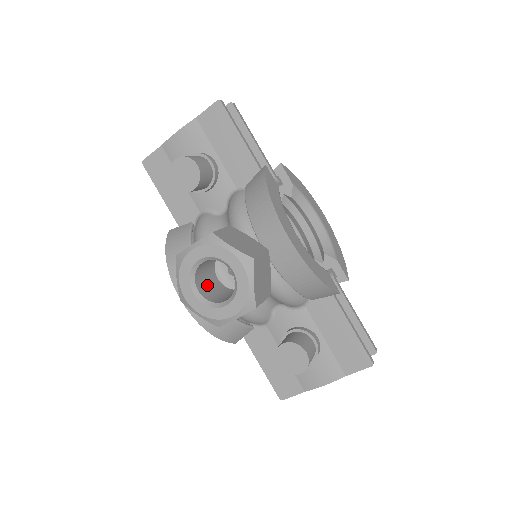
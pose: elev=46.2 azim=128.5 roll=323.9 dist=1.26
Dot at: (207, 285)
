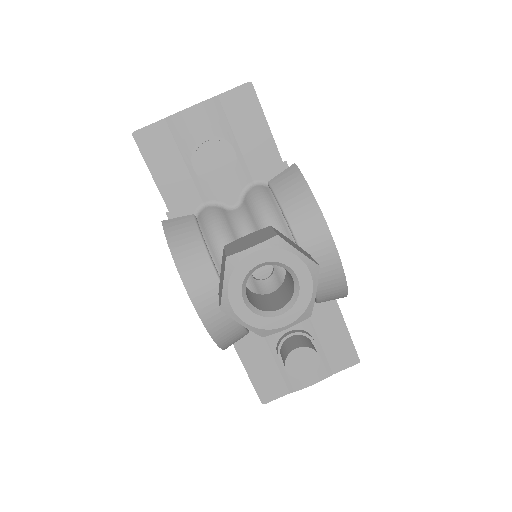
Dot at: occluded
